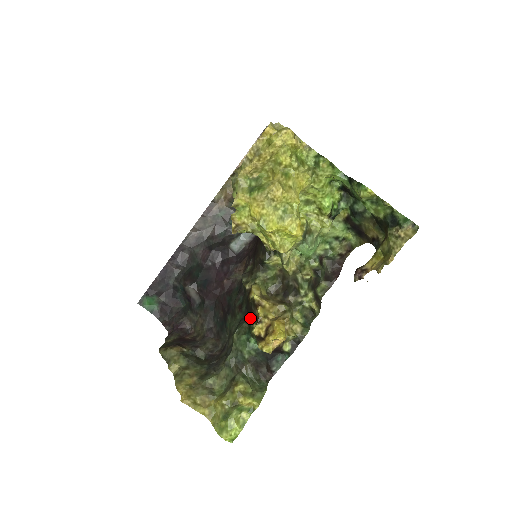
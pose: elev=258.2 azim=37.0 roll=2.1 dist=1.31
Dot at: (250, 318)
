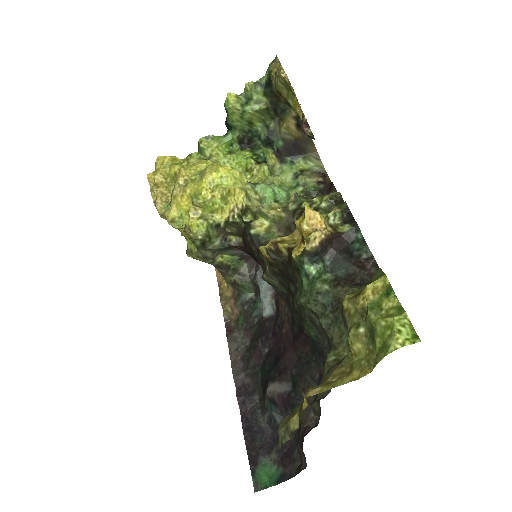
Dot at: (290, 268)
